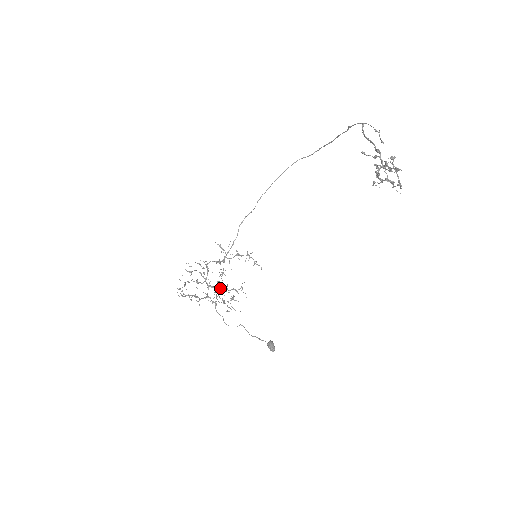
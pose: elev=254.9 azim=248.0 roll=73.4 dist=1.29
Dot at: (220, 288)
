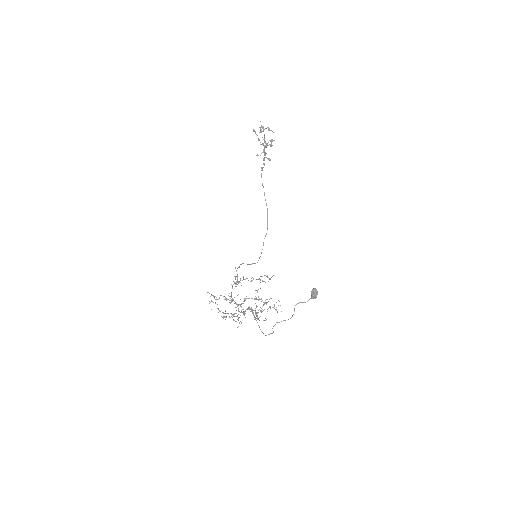
Dot at: occluded
